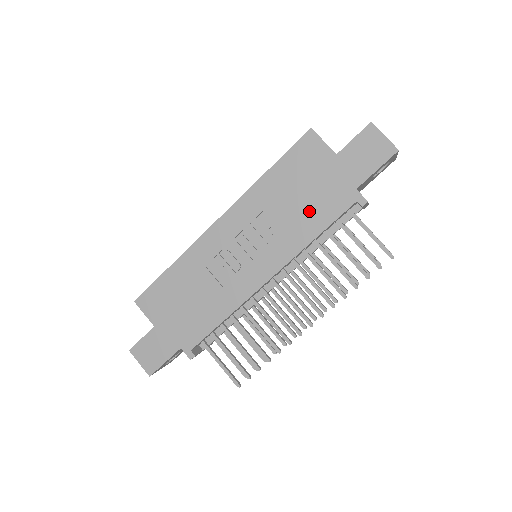
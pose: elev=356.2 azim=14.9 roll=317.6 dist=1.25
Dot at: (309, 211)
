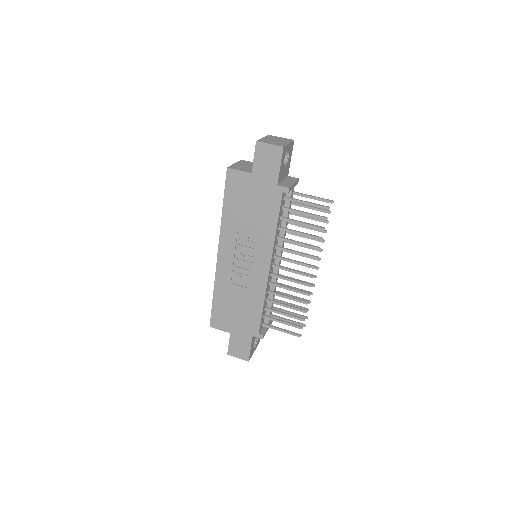
Dot at: (261, 216)
